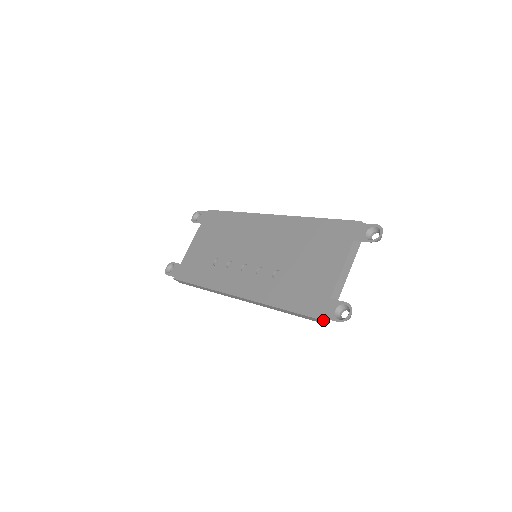
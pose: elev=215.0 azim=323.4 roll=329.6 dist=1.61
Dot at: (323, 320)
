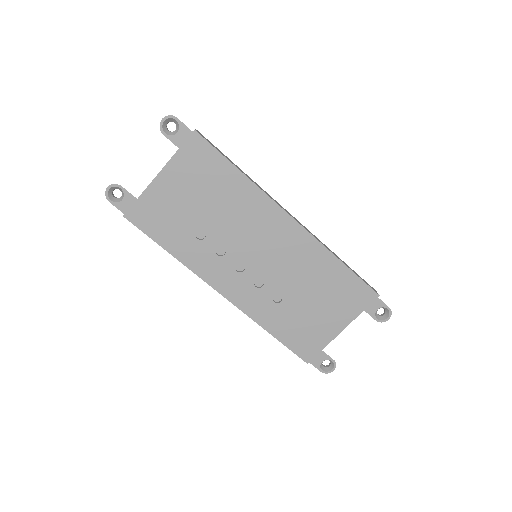
Dot at: (308, 362)
